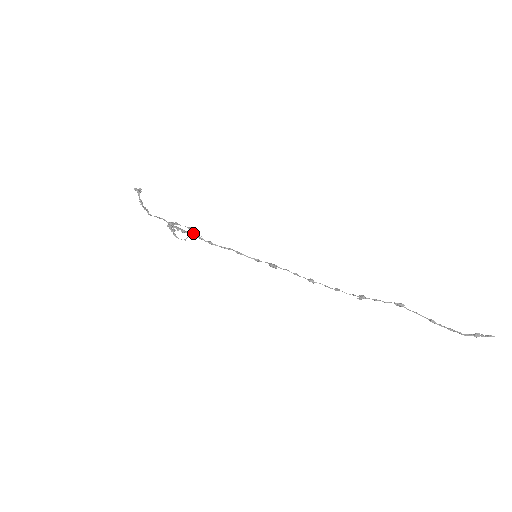
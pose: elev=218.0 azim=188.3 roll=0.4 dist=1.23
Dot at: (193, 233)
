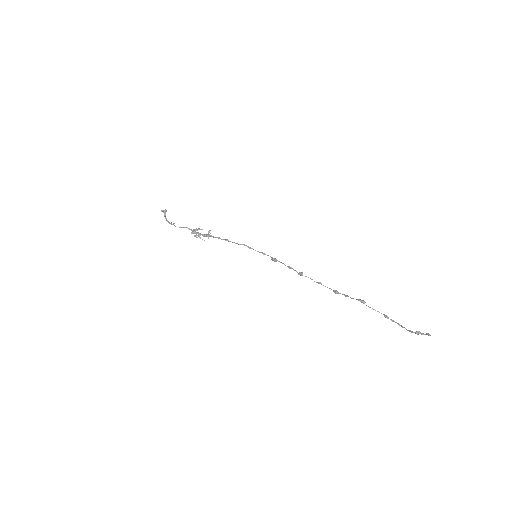
Dot at: (212, 236)
